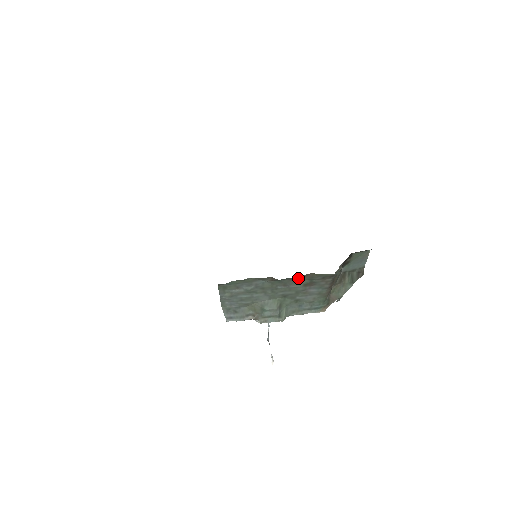
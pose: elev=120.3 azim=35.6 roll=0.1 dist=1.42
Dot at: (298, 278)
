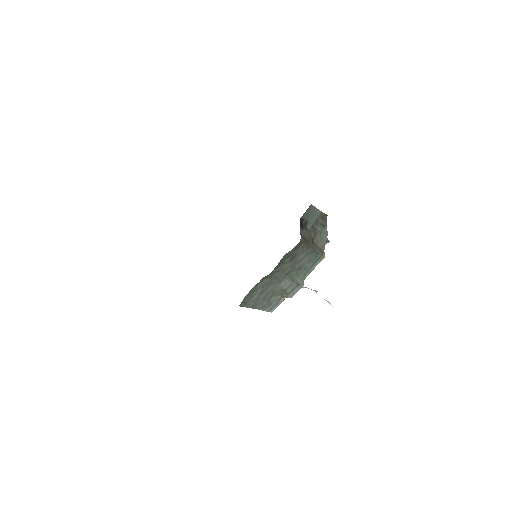
Dot at: (281, 263)
